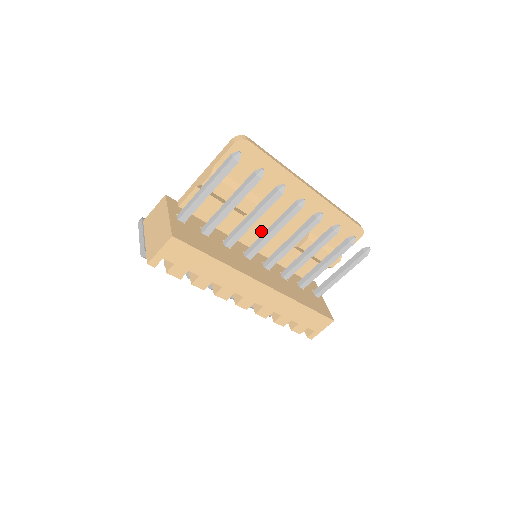
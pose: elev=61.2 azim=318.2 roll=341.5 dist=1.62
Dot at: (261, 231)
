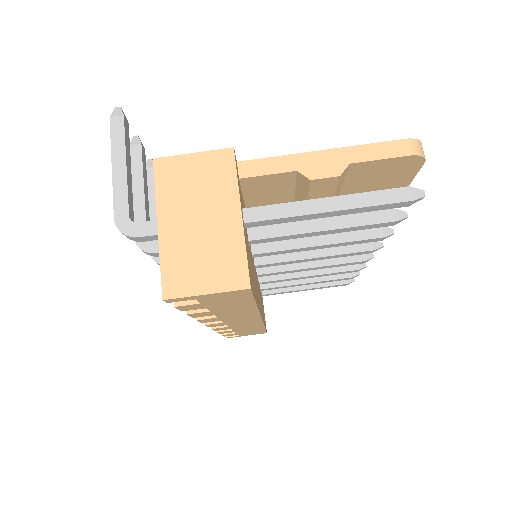
Dot at: occluded
